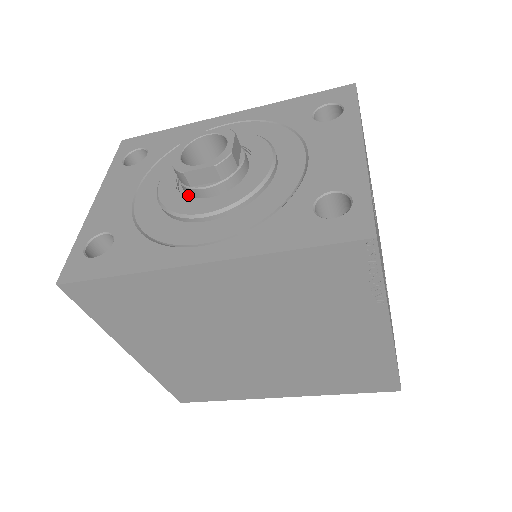
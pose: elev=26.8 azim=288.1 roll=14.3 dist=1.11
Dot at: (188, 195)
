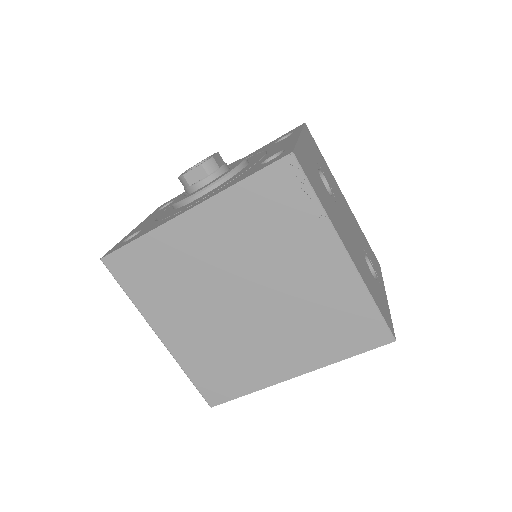
Dot at: occluded
